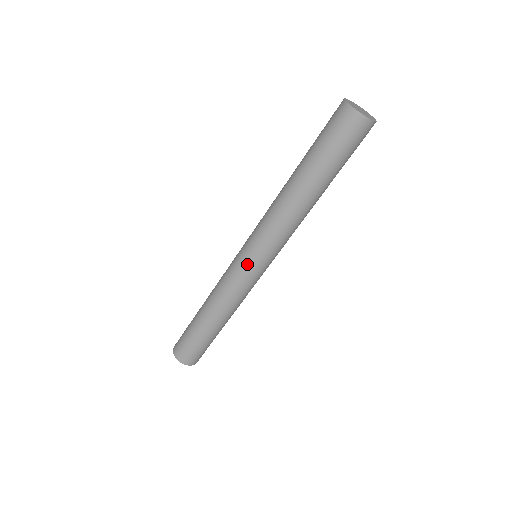
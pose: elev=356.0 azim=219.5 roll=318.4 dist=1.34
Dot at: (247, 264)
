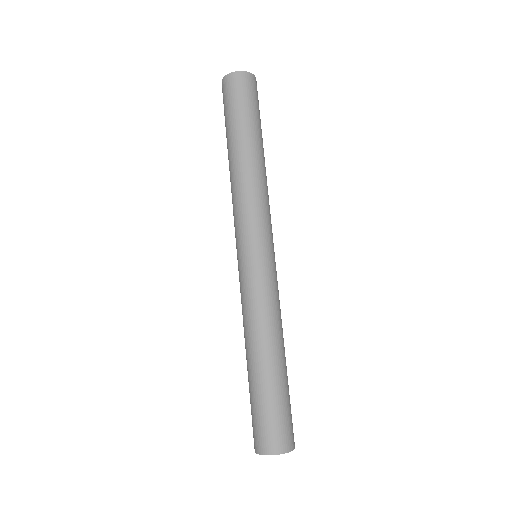
Dot at: (245, 259)
